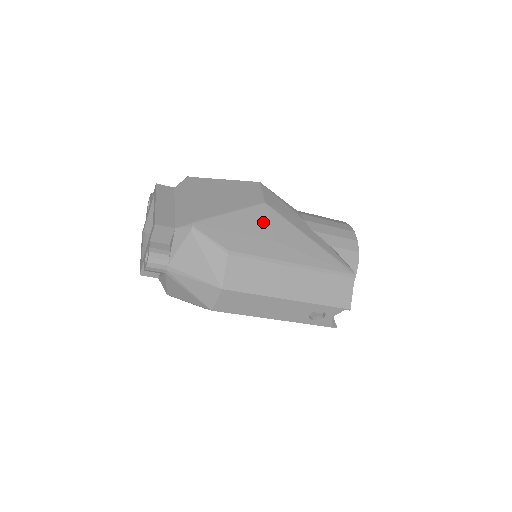
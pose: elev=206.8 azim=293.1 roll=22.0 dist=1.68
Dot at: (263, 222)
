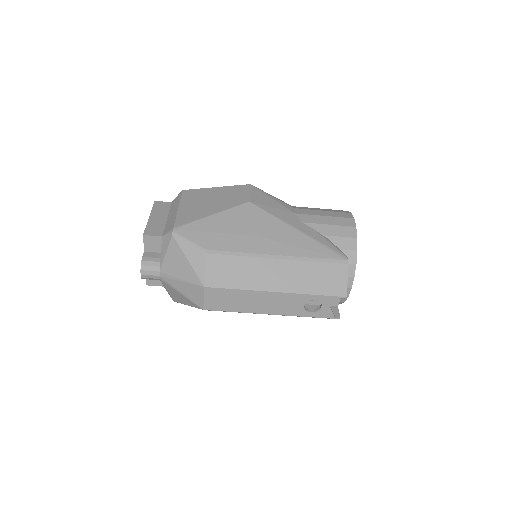
Dot at: (246, 220)
